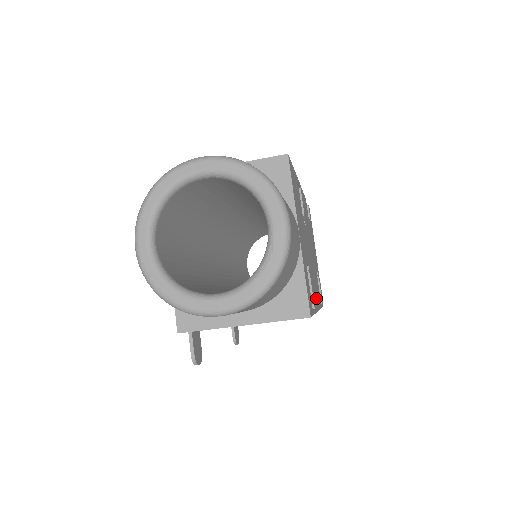
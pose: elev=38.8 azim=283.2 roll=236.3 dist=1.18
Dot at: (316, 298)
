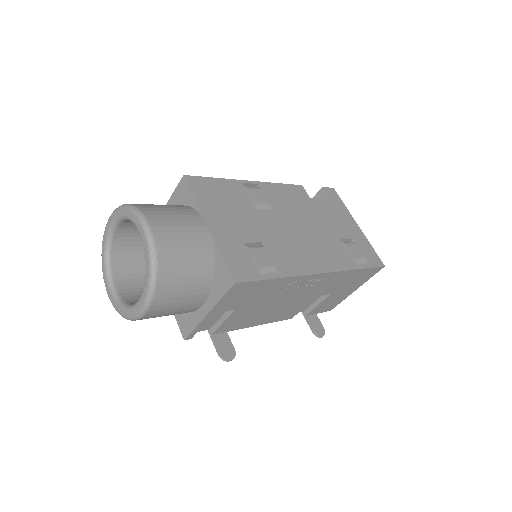
Dot at: (309, 264)
